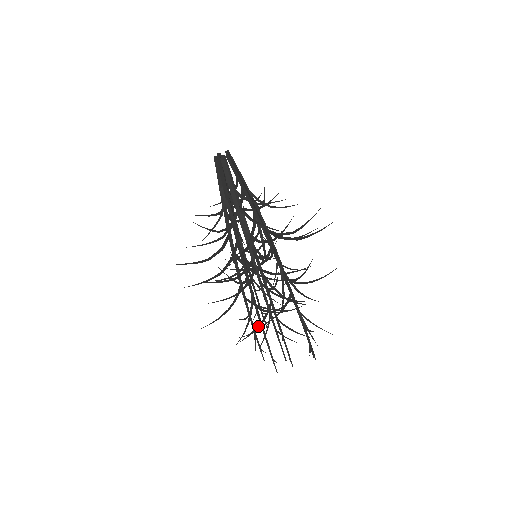
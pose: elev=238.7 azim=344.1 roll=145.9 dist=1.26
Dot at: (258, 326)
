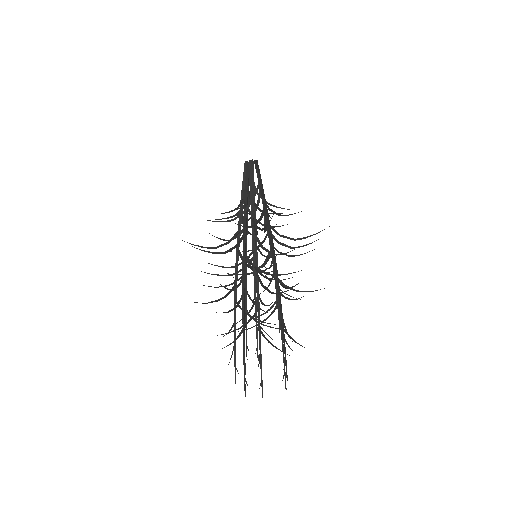
Dot at: (240, 328)
